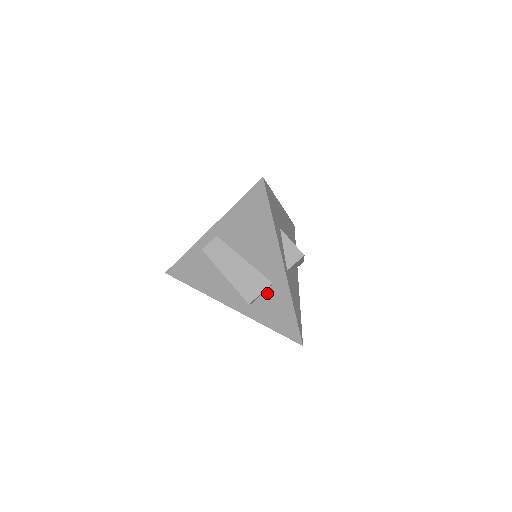
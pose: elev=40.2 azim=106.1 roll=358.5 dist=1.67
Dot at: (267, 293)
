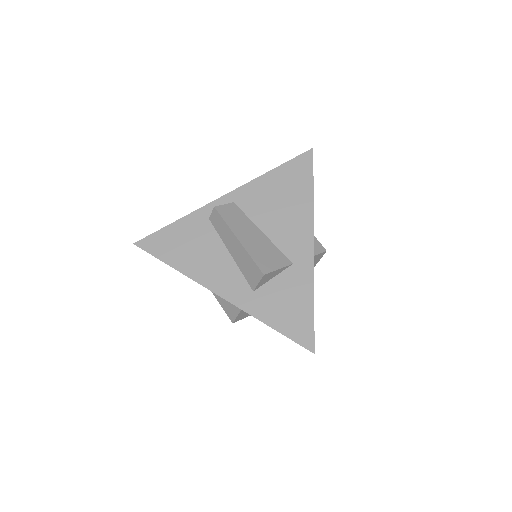
Dot at: (281, 276)
